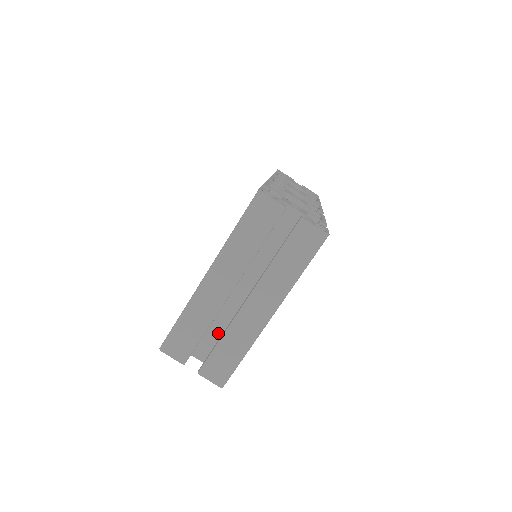
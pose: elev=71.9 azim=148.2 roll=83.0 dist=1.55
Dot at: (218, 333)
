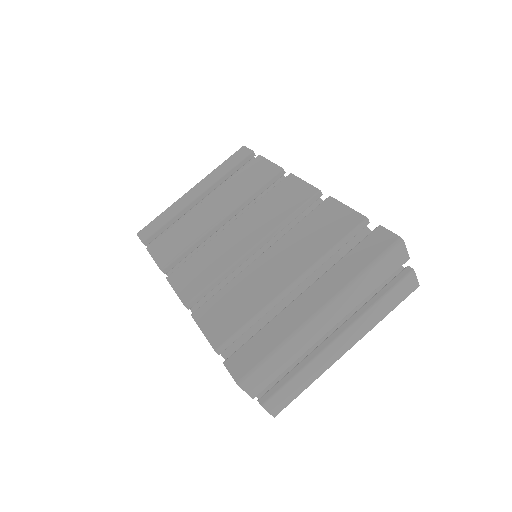
Dot at: occluded
